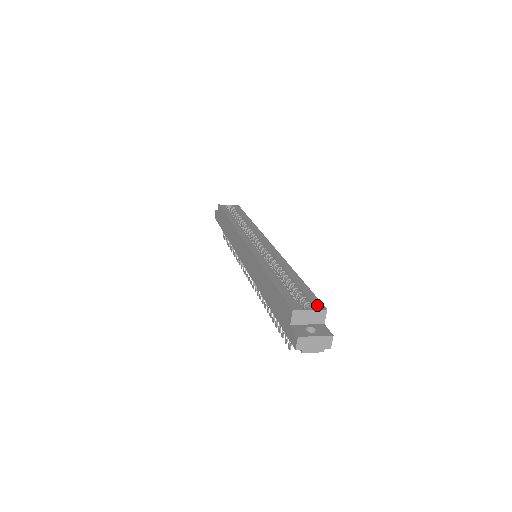
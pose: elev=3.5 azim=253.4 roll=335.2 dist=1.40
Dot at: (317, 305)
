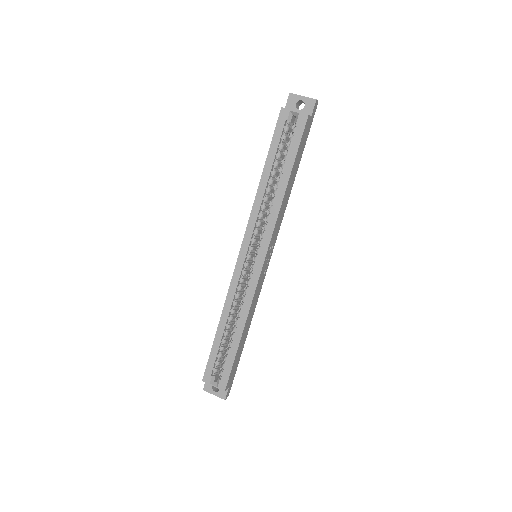
Dot at: (222, 384)
